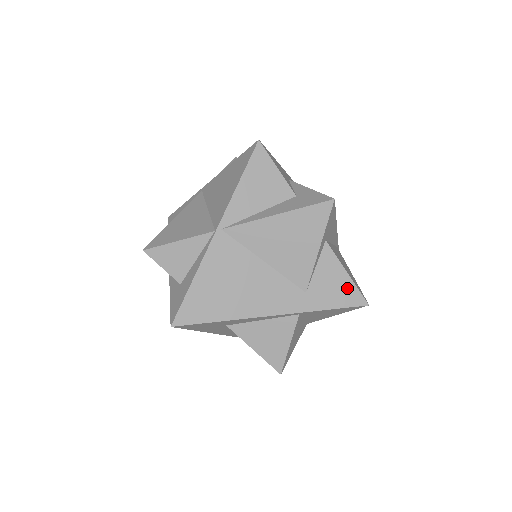
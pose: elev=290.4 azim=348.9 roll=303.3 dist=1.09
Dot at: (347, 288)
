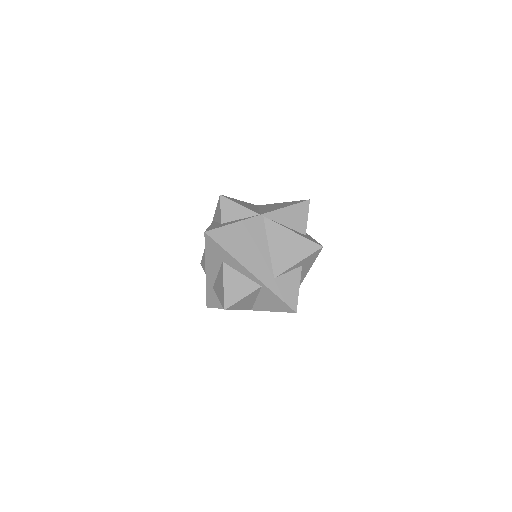
Dot at: (293, 295)
